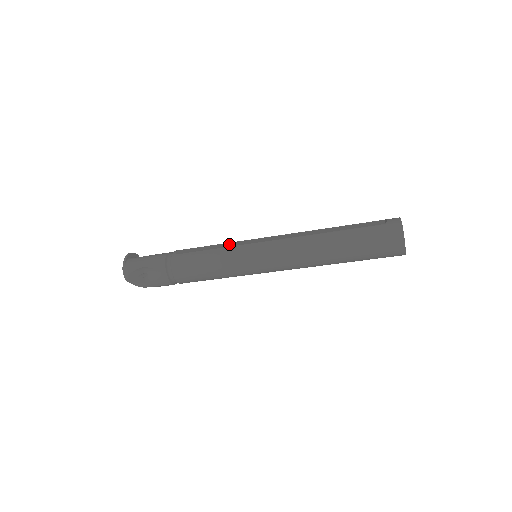
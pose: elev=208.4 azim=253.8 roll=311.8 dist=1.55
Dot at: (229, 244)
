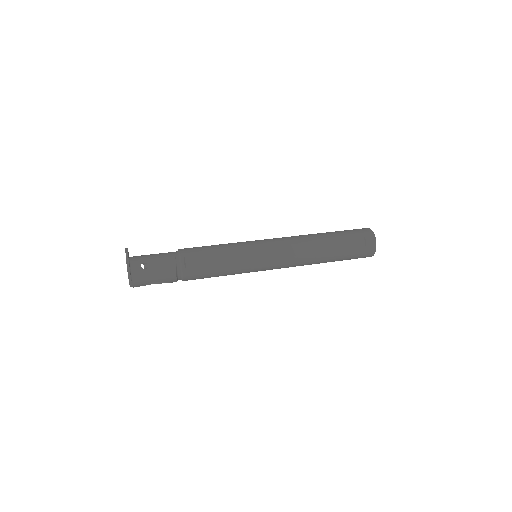
Dot at: (237, 256)
